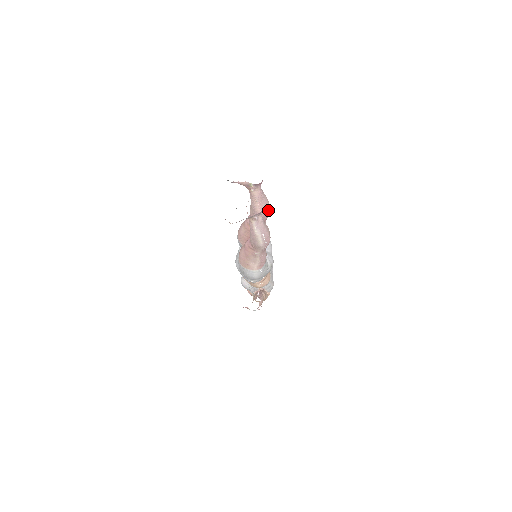
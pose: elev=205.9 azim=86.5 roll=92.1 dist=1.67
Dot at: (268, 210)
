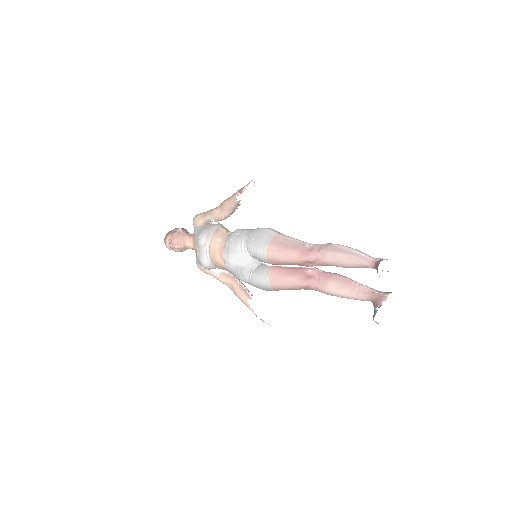
Dot at: occluded
